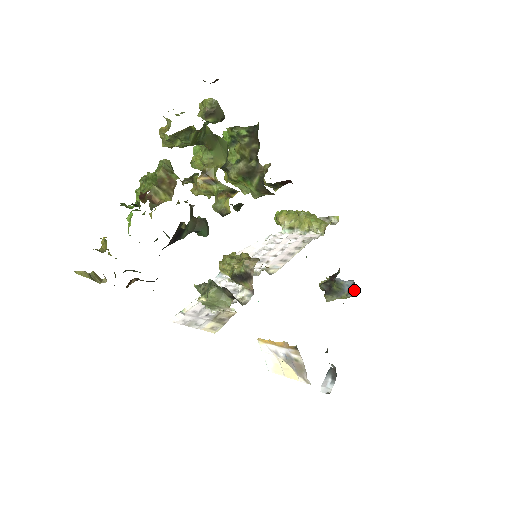
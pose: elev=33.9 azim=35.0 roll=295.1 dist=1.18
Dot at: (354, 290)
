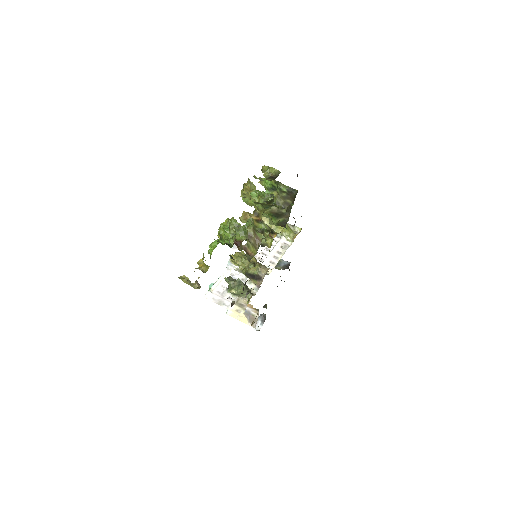
Dot at: (288, 268)
